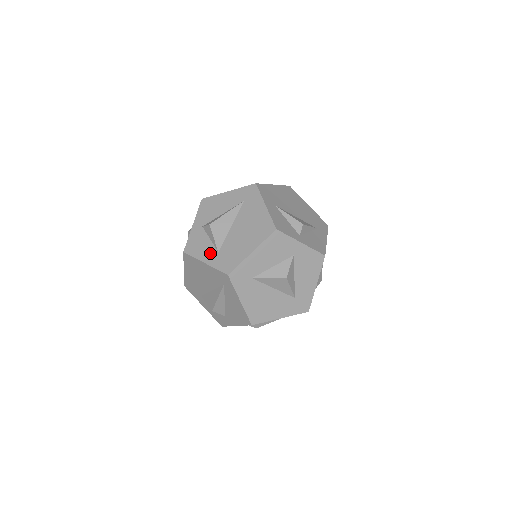
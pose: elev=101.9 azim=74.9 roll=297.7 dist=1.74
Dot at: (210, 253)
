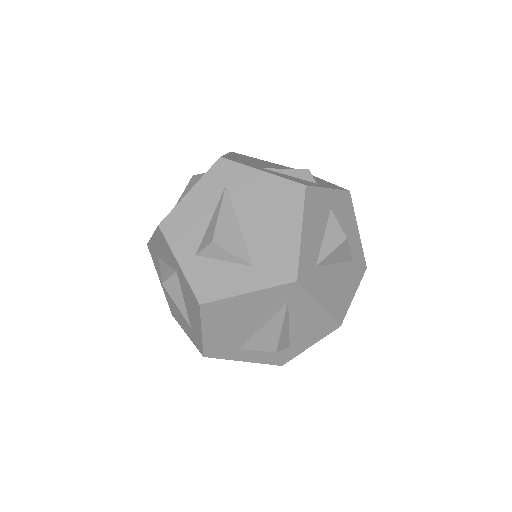
Dot at: (243, 276)
